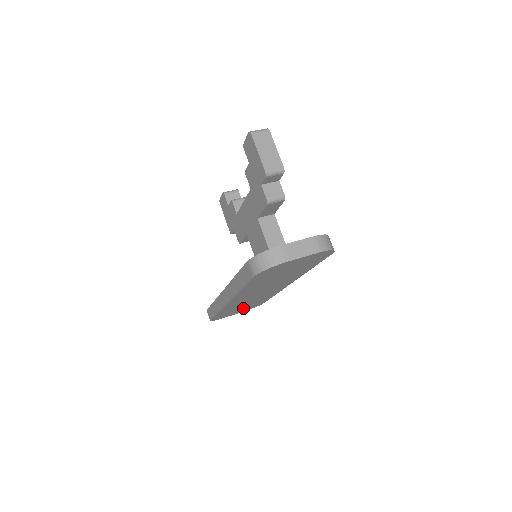
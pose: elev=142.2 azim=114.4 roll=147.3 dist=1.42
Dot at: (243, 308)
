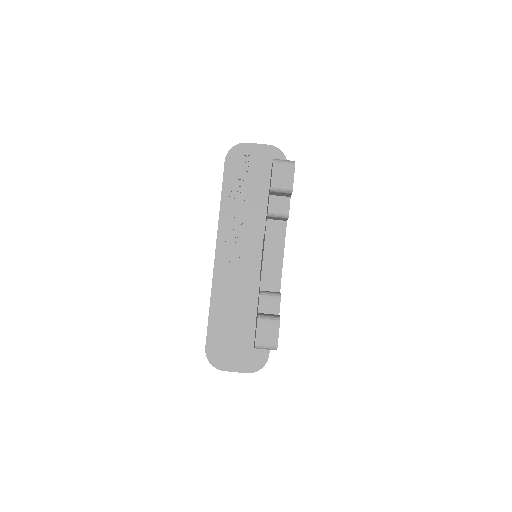
Dot at: occluded
